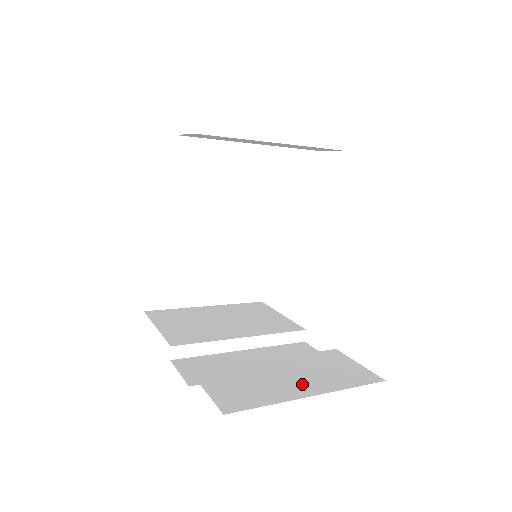
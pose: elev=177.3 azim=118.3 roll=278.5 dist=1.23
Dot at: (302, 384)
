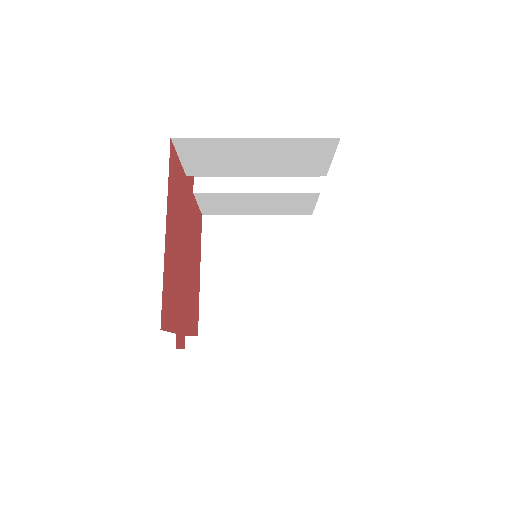
Dot at: occluded
